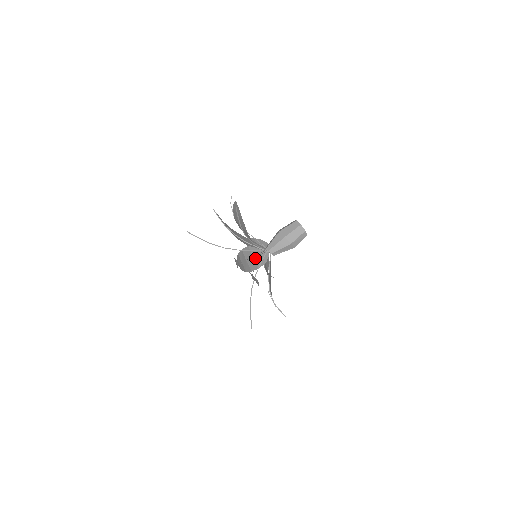
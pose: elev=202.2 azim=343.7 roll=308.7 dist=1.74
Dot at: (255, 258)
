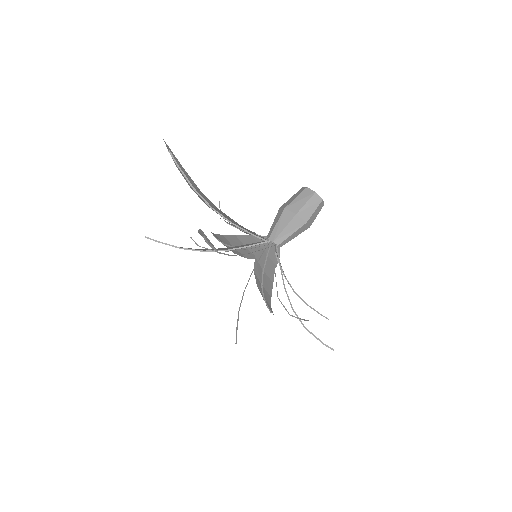
Dot at: (265, 269)
